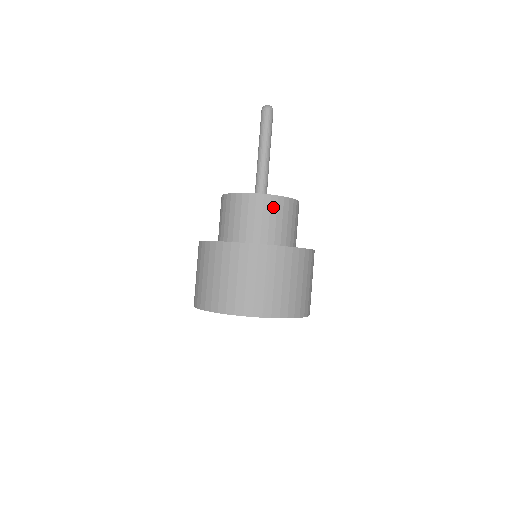
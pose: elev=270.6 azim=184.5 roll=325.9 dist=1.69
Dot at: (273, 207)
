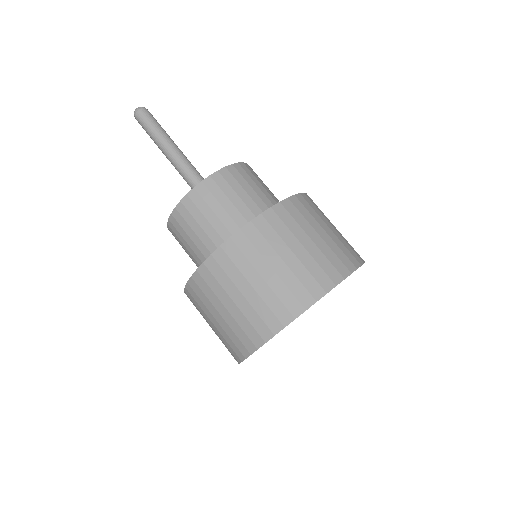
Dot at: (254, 174)
